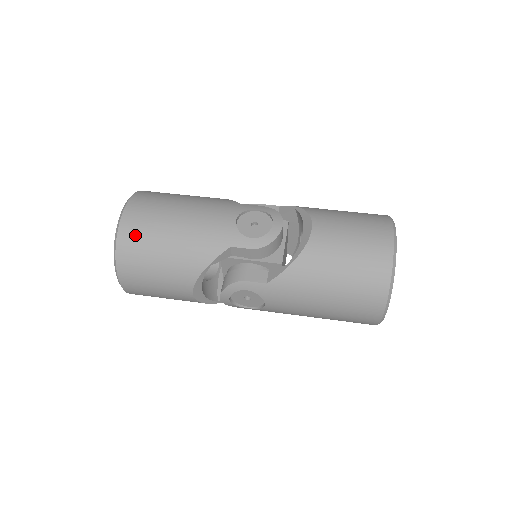
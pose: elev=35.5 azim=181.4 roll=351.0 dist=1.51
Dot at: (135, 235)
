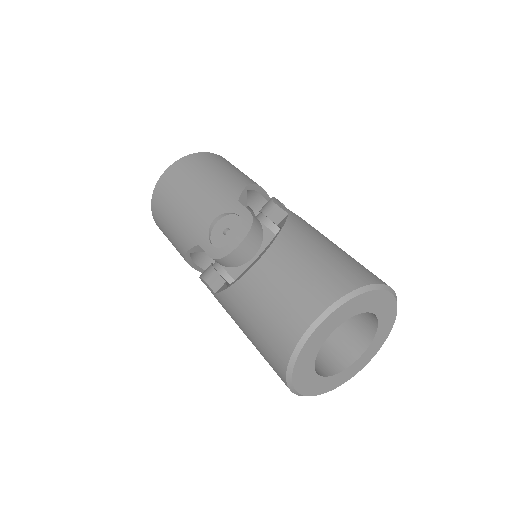
Dot at: (159, 199)
